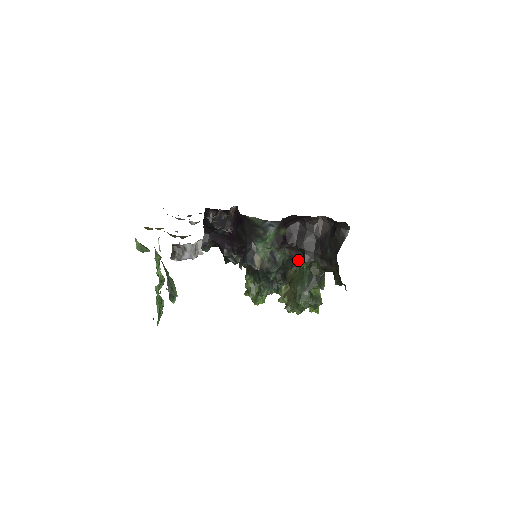
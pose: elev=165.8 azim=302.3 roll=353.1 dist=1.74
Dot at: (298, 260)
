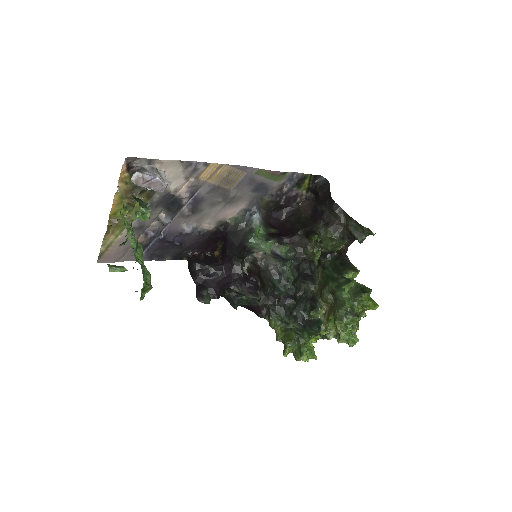
Dot at: (306, 248)
